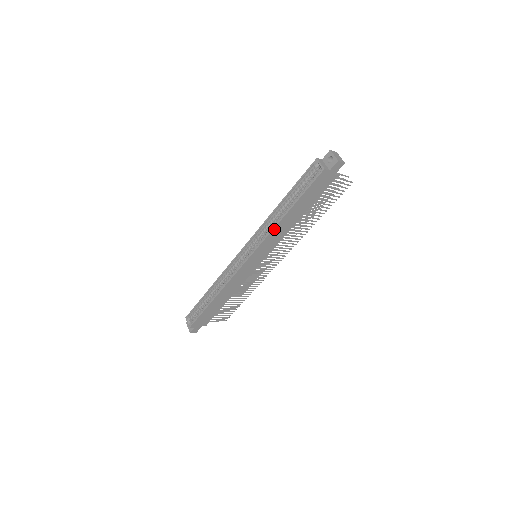
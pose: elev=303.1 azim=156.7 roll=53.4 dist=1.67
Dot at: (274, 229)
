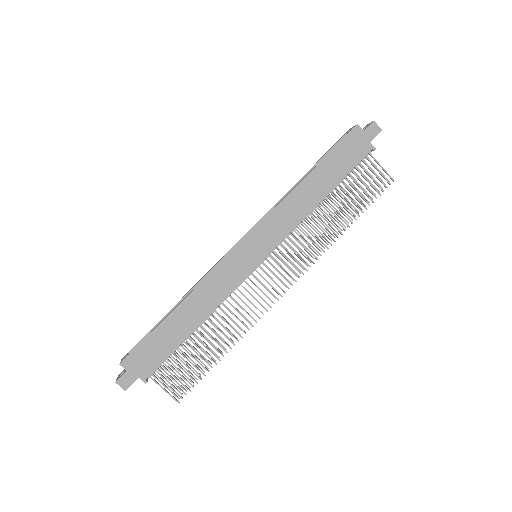
Dot at: (288, 197)
